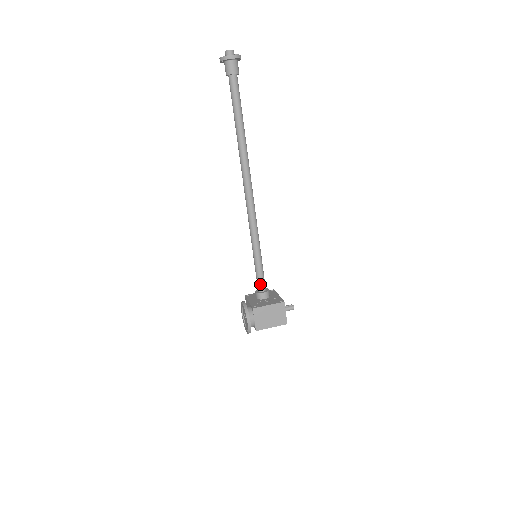
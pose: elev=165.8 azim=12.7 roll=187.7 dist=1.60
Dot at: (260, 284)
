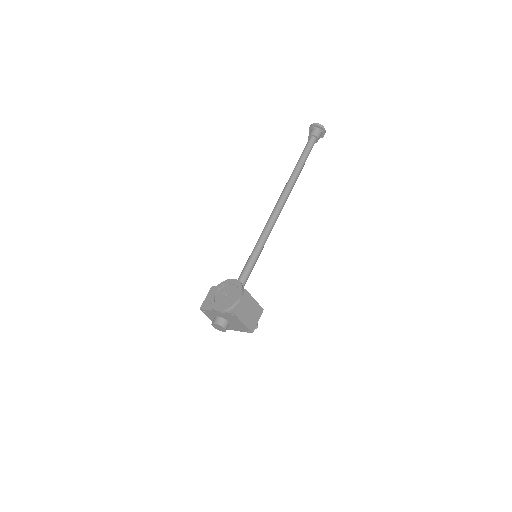
Dot at: (243, 282)
